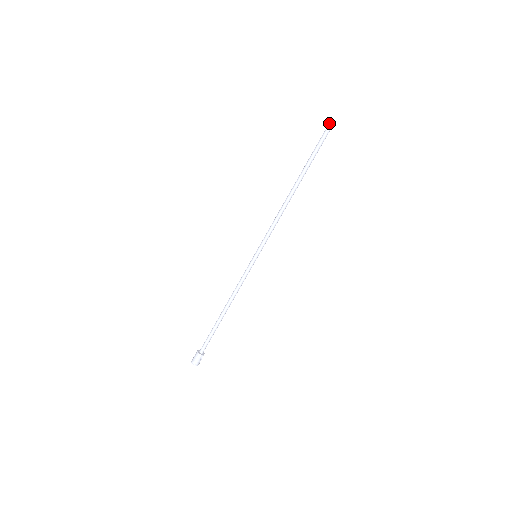
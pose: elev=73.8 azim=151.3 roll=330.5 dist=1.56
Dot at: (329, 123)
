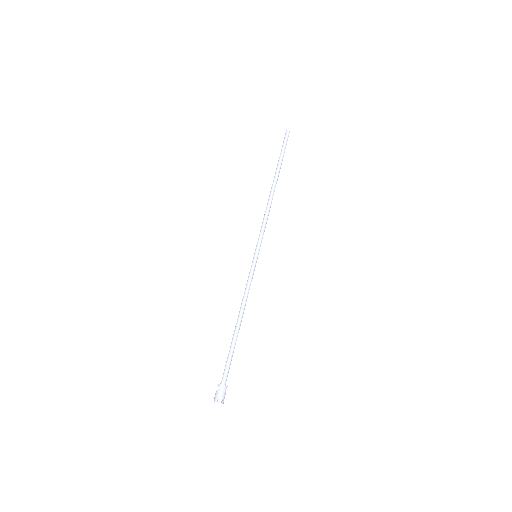
Dot at: (287, 132)
